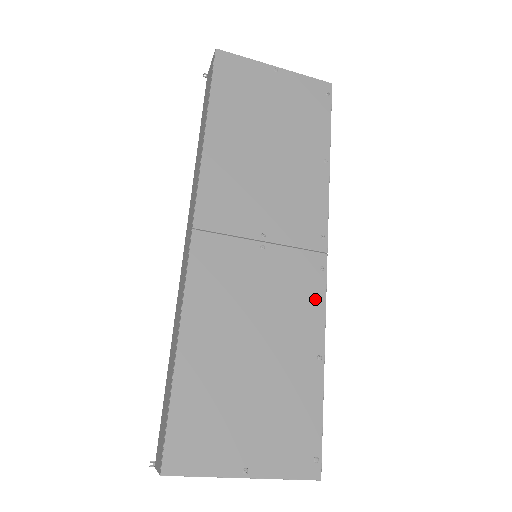
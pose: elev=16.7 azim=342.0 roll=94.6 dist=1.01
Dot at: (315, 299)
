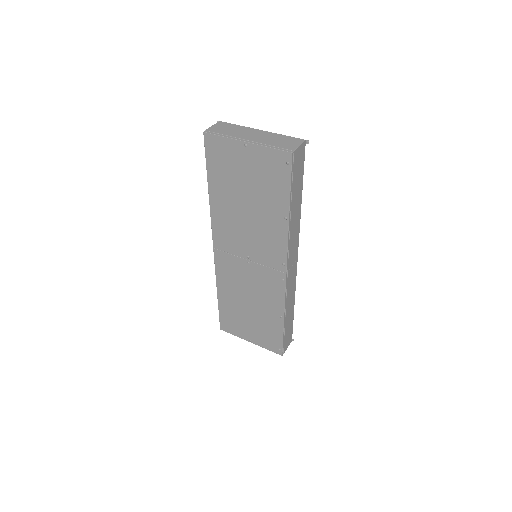
Dot at: (279, 293)
